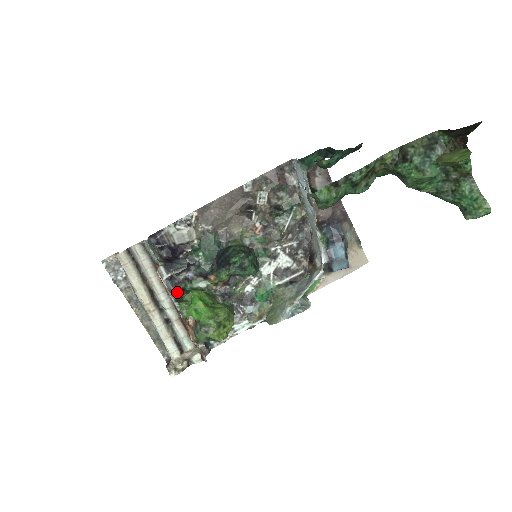
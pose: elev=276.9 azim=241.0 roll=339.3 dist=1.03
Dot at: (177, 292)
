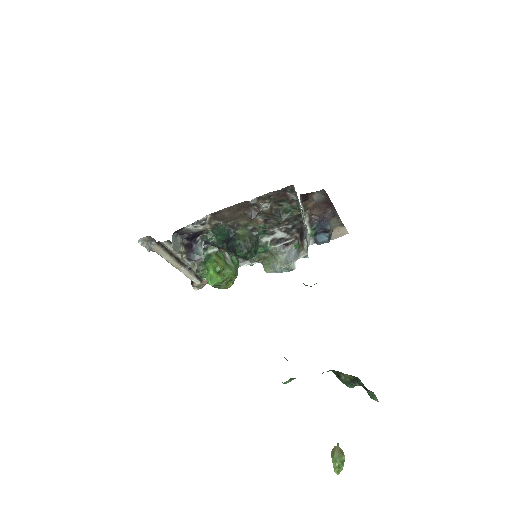
Dot at: occluded
